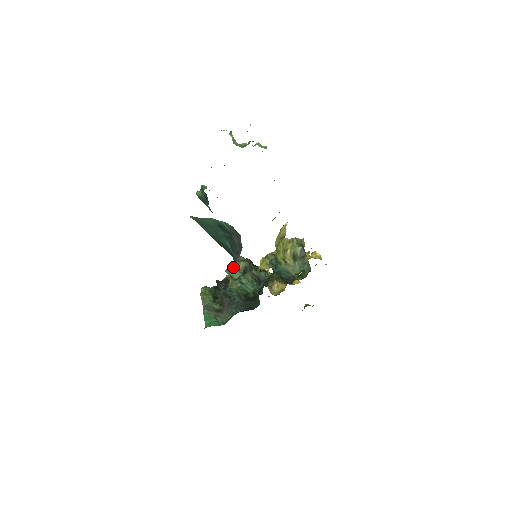
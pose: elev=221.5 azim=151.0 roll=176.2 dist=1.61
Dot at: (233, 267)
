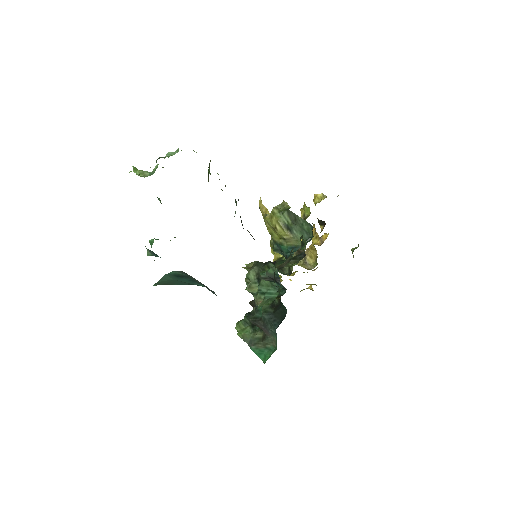
Dot at: (248, 282)
